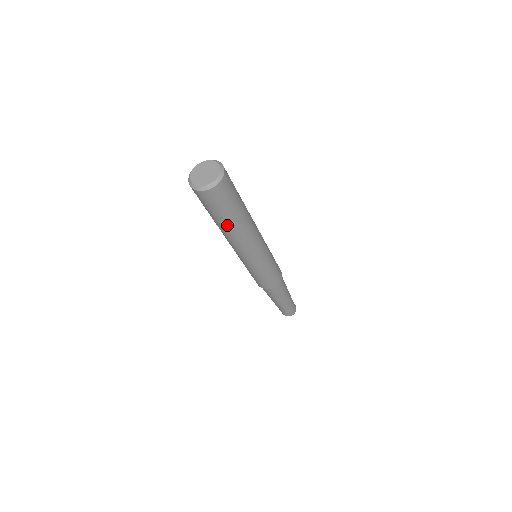
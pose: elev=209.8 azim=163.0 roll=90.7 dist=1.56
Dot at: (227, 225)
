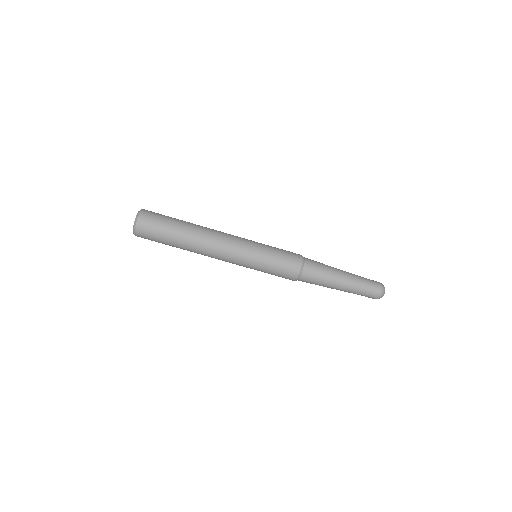
Dot at: (180, 243)
